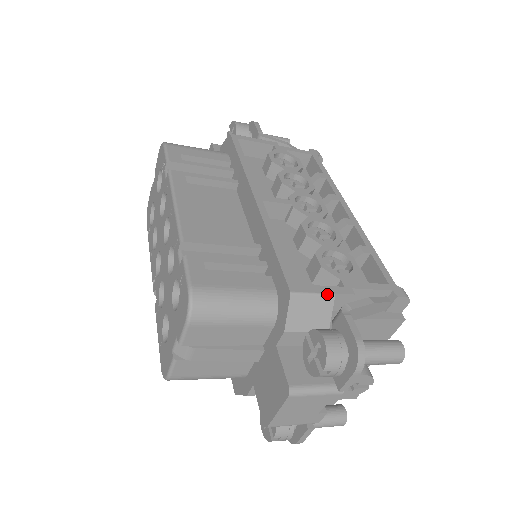
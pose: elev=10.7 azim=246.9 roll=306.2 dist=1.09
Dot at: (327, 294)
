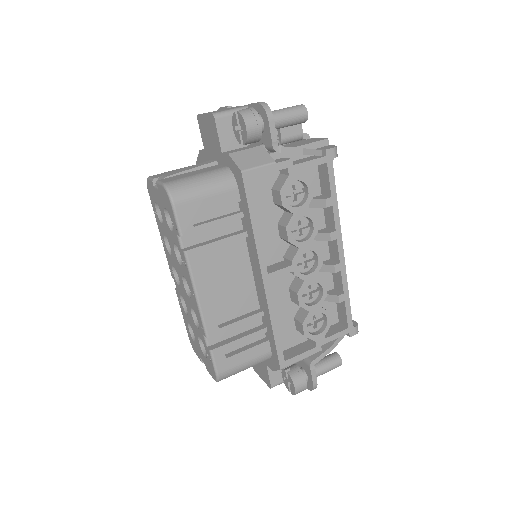
Dot at: (303, 359)
